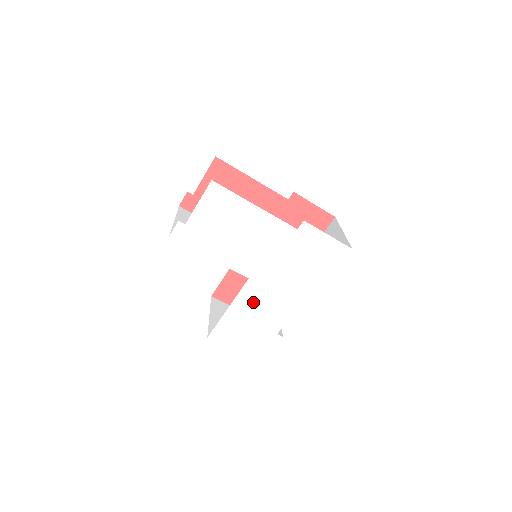
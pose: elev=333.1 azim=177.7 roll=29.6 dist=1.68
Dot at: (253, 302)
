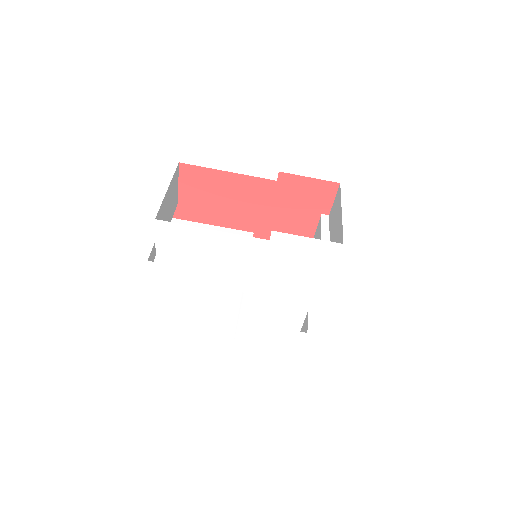
Dot at: (260, 310)
